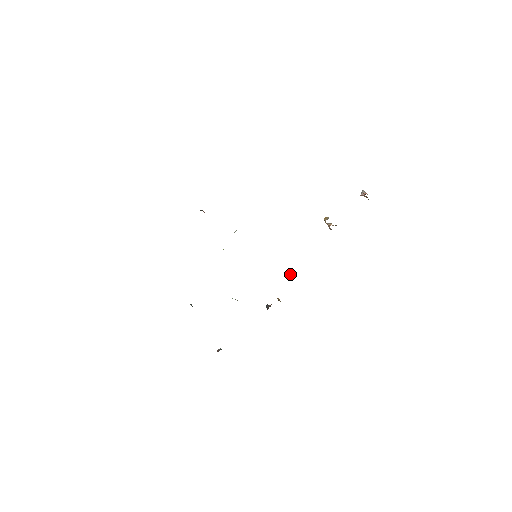
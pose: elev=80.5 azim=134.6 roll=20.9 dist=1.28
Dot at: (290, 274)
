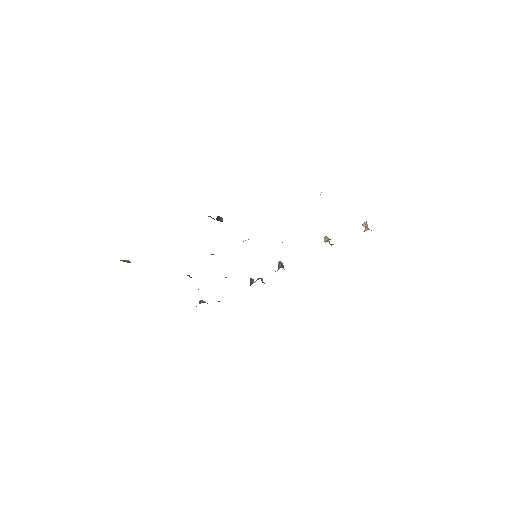
Dot at: (279, 268)
